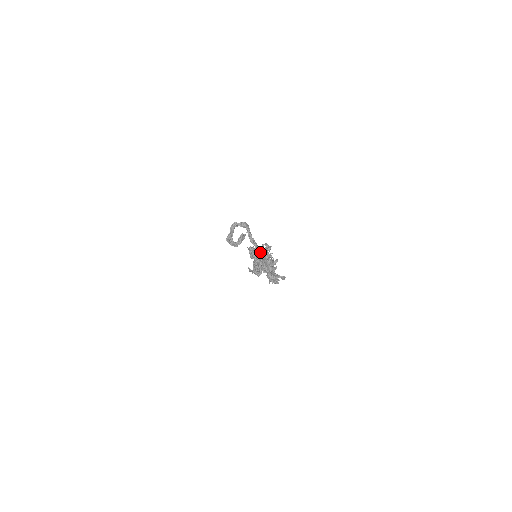
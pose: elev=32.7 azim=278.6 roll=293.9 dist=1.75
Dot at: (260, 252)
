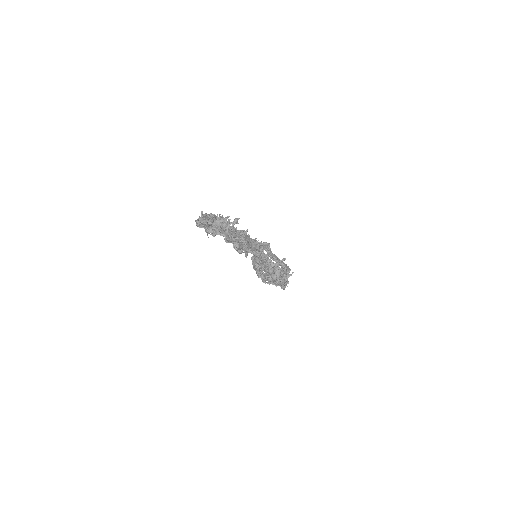
Dot at: occluded
